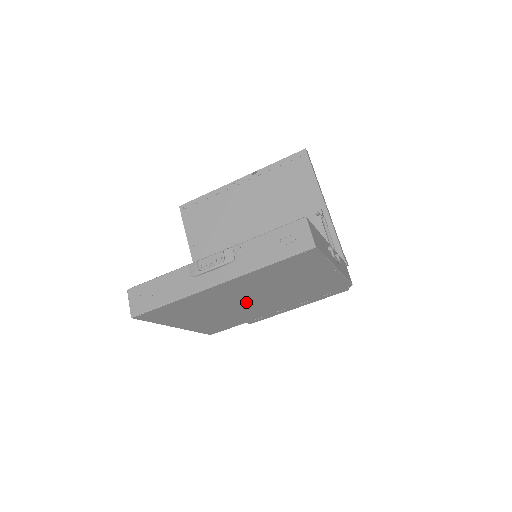
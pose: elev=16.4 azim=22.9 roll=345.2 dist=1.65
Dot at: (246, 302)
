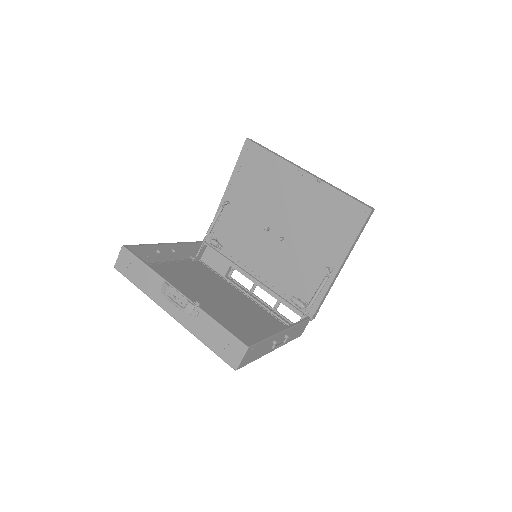
Dot at: (209, 300)
